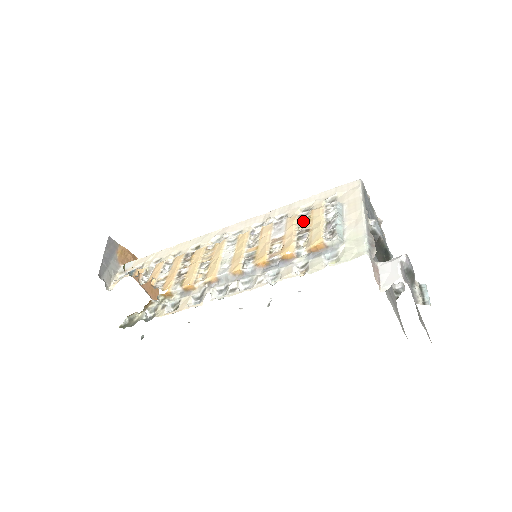
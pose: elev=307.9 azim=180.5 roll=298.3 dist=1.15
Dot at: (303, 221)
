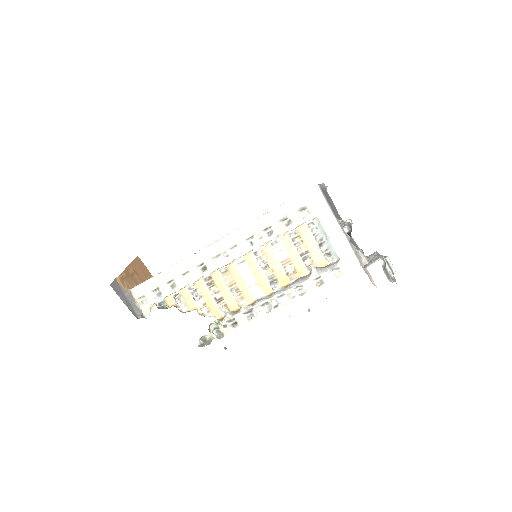
Dot at: (297, 242)
